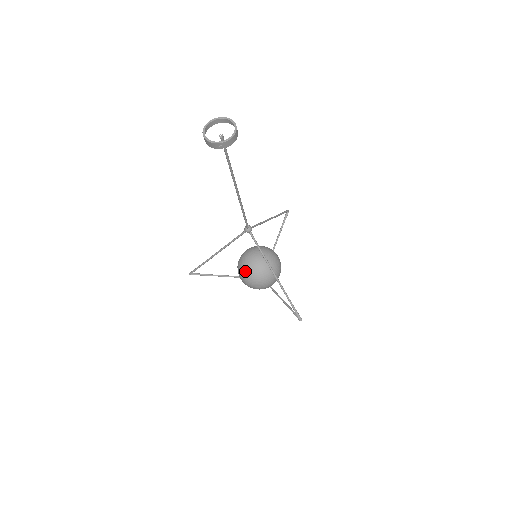
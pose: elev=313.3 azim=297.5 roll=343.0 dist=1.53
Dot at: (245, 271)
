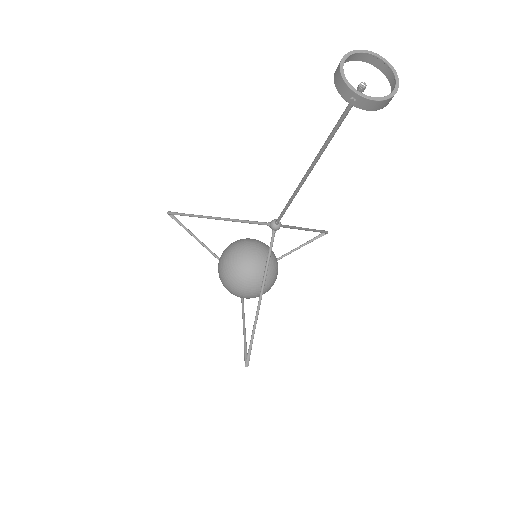
Dot at: (230, 261)
